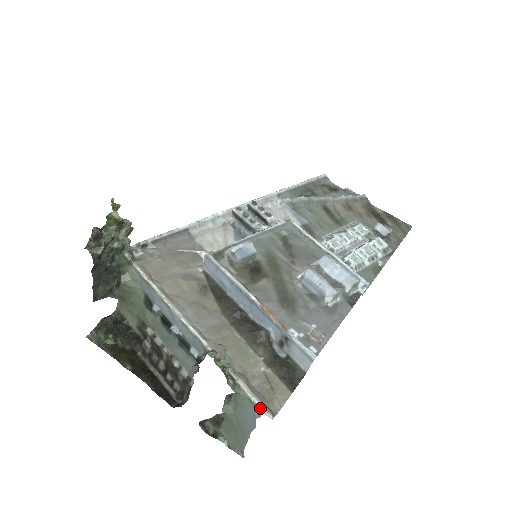
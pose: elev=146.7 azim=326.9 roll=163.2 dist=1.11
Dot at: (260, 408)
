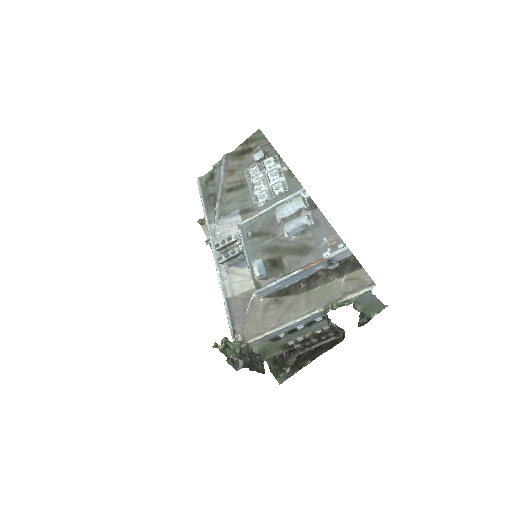
Dot at: (368, 291)
